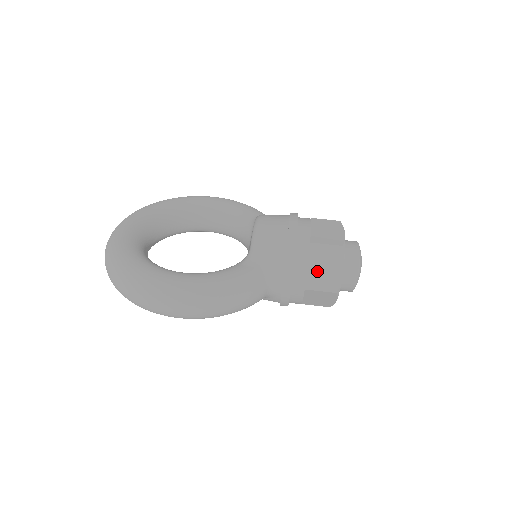
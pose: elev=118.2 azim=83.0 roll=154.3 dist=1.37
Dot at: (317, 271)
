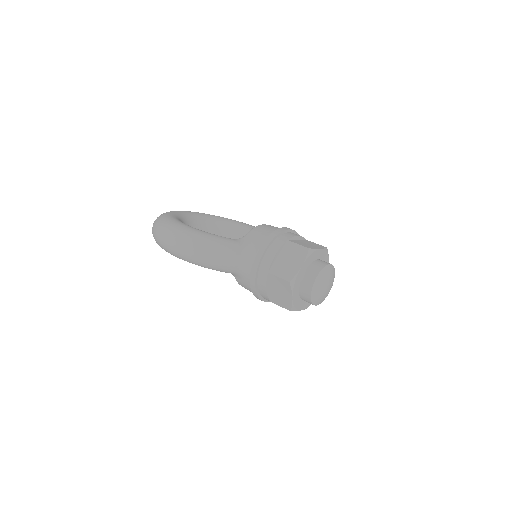
Dot at: (283, 261)
